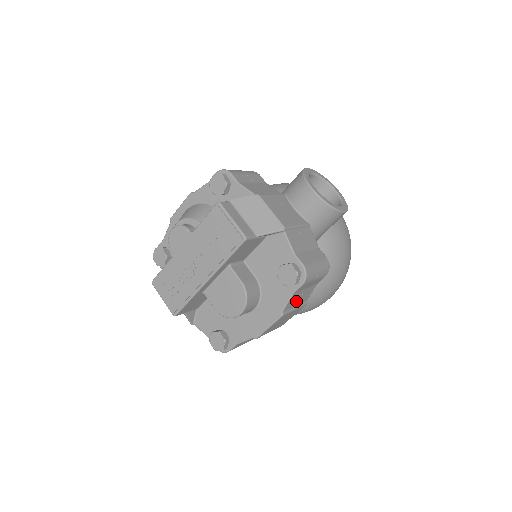
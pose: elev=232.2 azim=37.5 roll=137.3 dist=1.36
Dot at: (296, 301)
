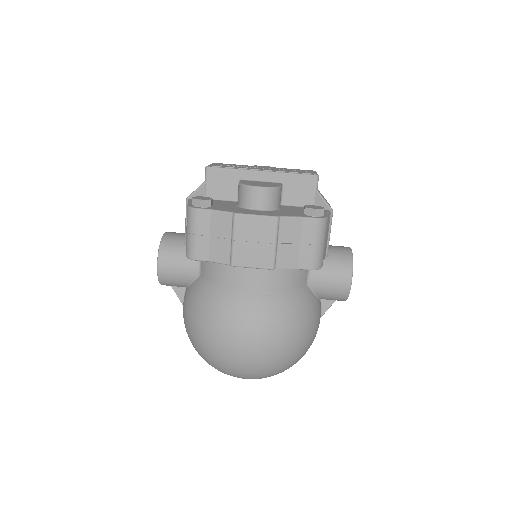
Dot at: (286, 238)
